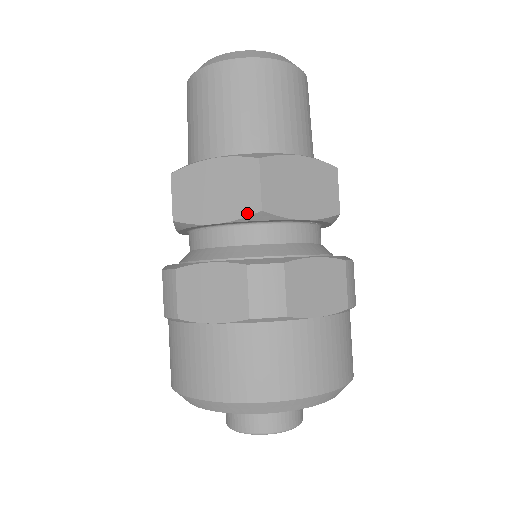
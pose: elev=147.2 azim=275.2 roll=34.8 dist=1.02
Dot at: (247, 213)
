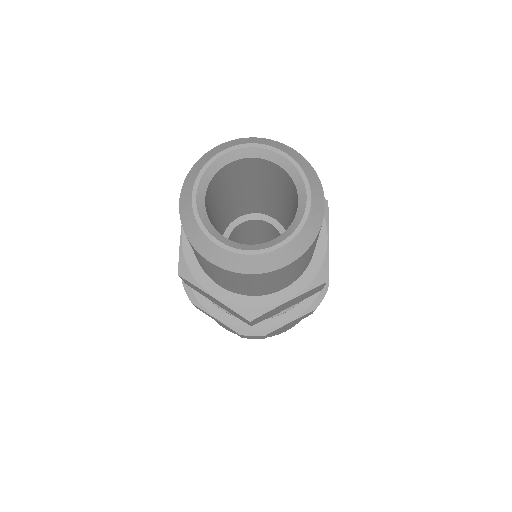
Dot at: occluded
